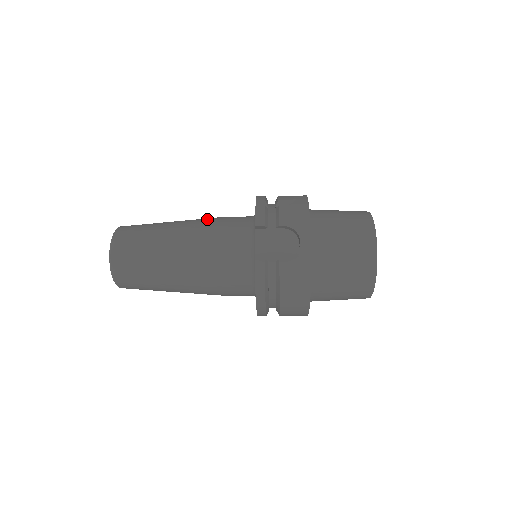
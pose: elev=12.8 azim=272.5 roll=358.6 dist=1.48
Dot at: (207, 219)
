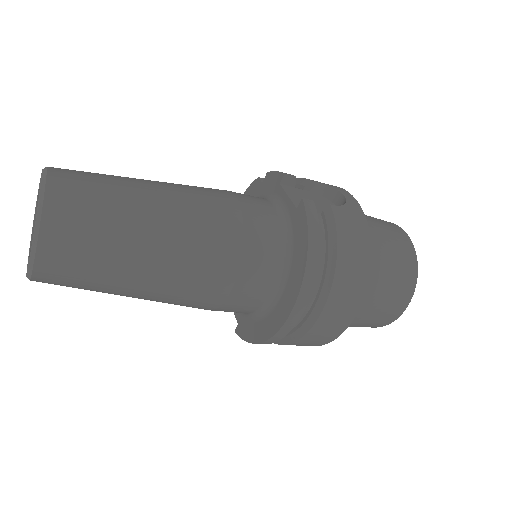
Dot at: occluded
